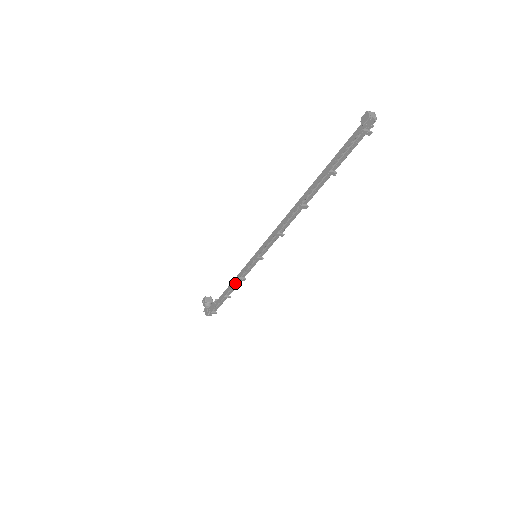
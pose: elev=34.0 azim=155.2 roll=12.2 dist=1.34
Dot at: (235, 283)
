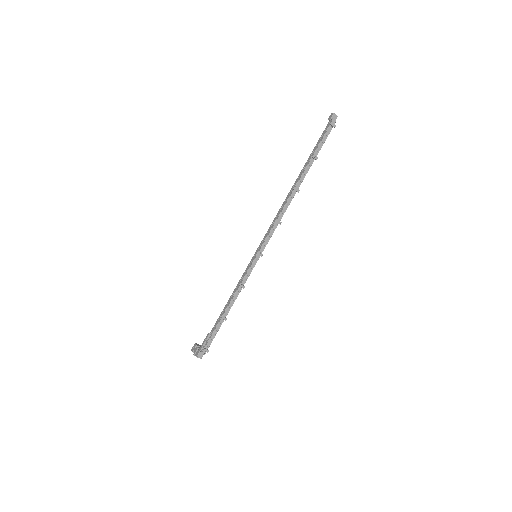
Dot at: (234, 295)
